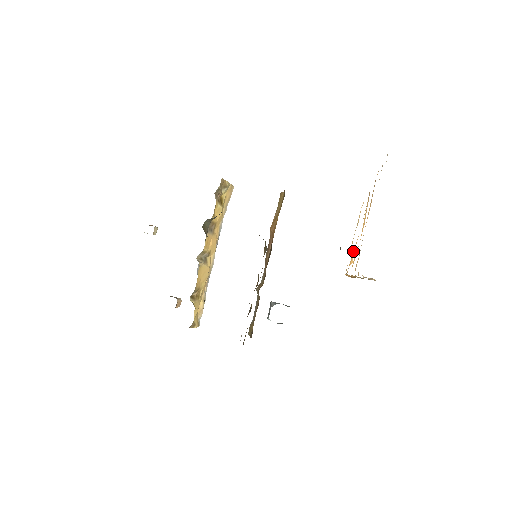
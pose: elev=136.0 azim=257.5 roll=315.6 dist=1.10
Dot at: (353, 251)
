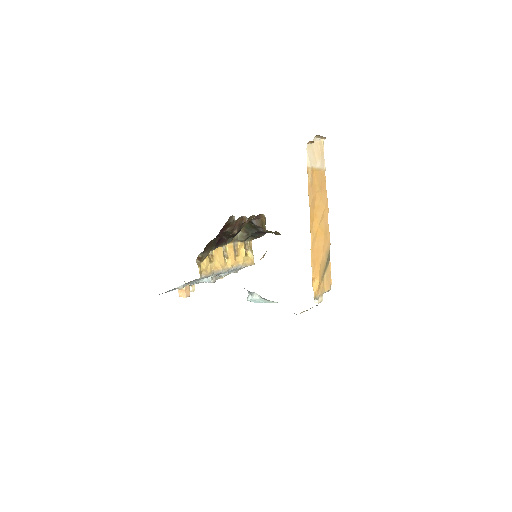
Dot at: (318, 260)
